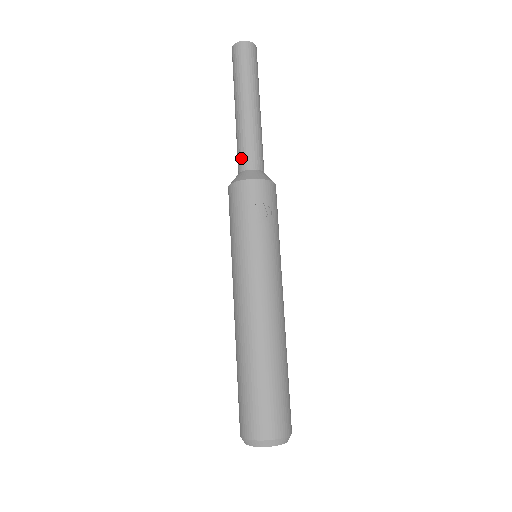
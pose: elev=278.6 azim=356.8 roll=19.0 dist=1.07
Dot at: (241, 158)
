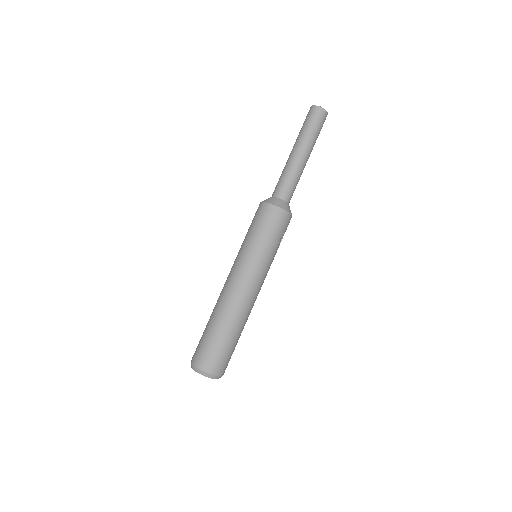
Dot at: (284, 189)
